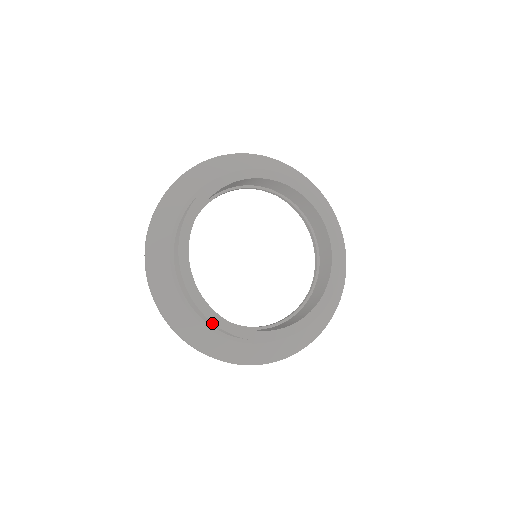
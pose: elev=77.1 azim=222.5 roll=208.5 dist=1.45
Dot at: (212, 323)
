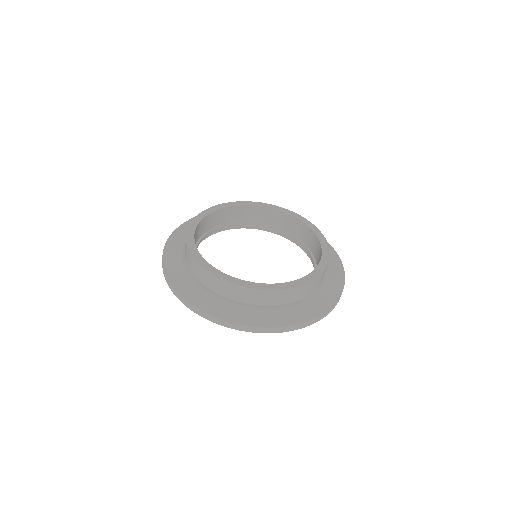
Dot at: (236, 287)
